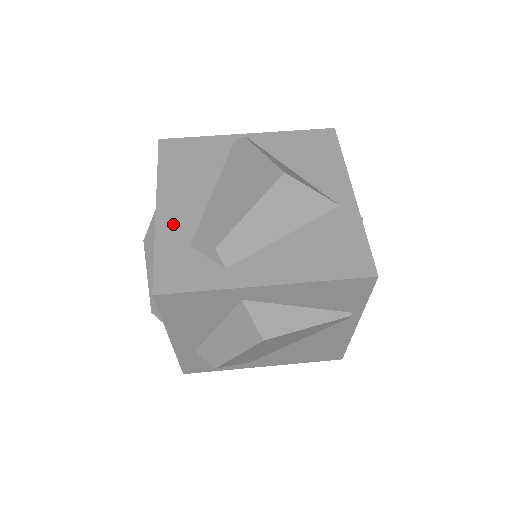
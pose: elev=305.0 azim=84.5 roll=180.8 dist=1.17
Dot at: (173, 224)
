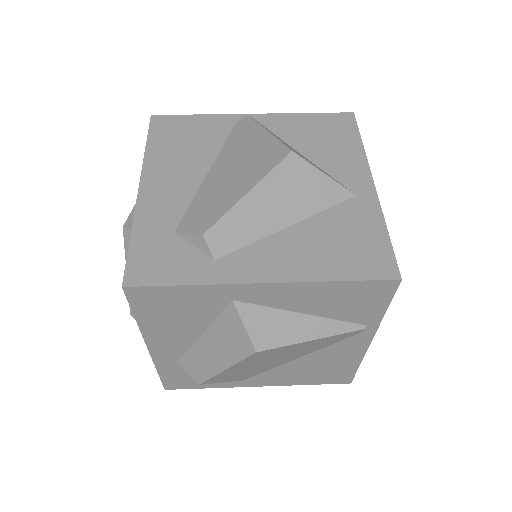
Dot at: (157, 207)
